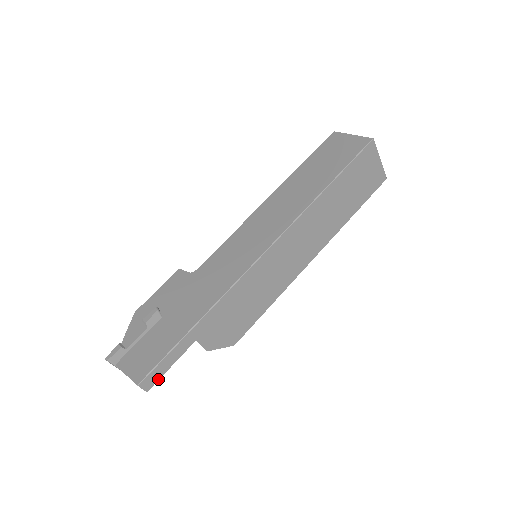
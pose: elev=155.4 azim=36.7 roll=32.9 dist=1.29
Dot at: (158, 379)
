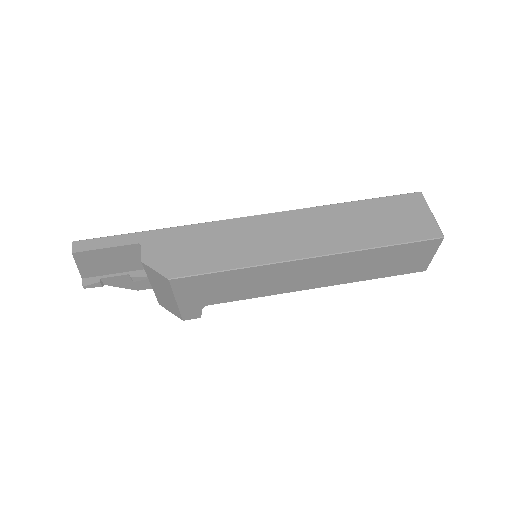
Dot at: (88, 250)
